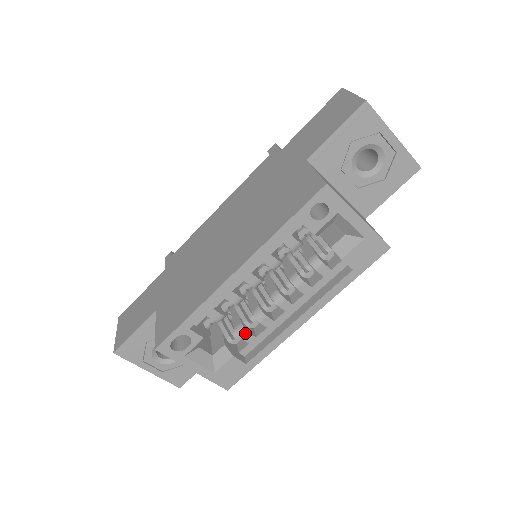
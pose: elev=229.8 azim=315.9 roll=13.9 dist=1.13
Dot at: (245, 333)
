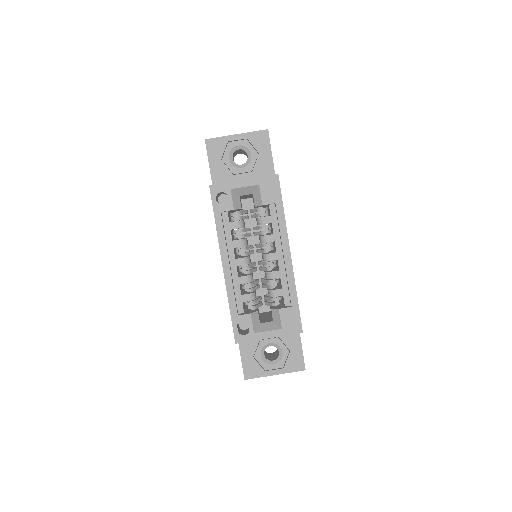
Dot at: (274, 292)
